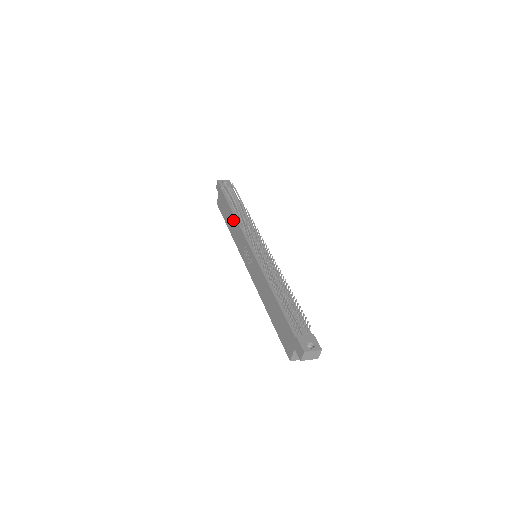
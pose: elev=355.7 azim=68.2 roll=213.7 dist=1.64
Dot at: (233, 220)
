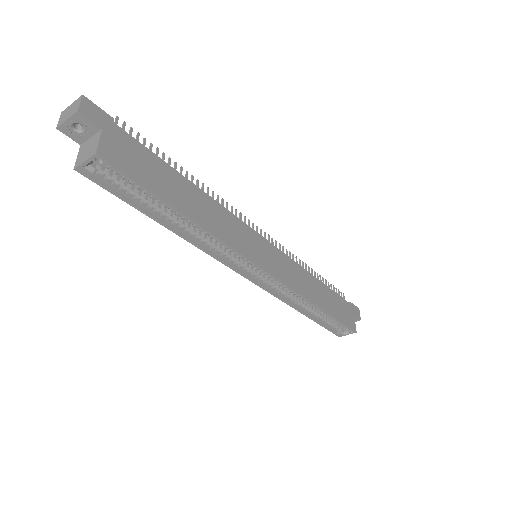
Dot at: occluded
